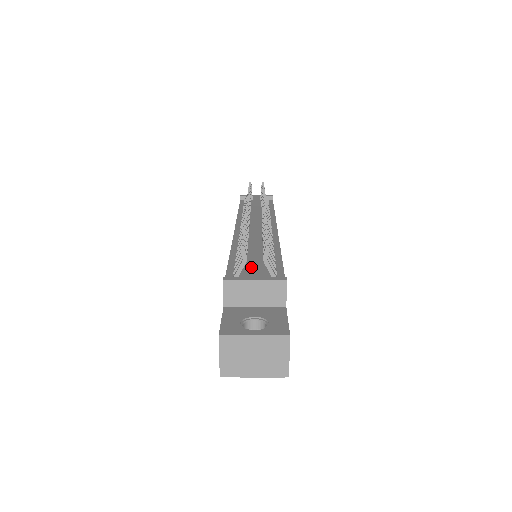
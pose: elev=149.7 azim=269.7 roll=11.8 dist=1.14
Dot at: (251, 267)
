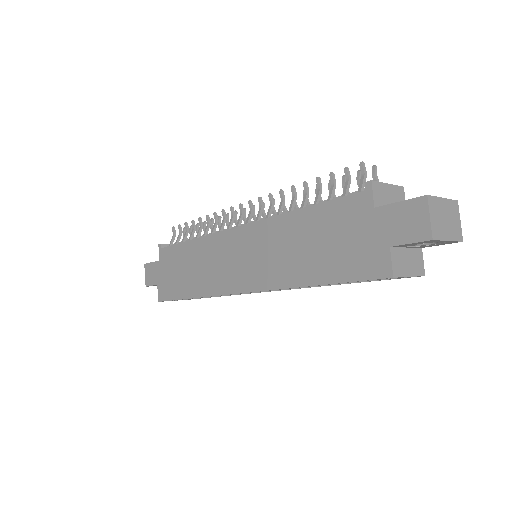
Dot at: occluded
